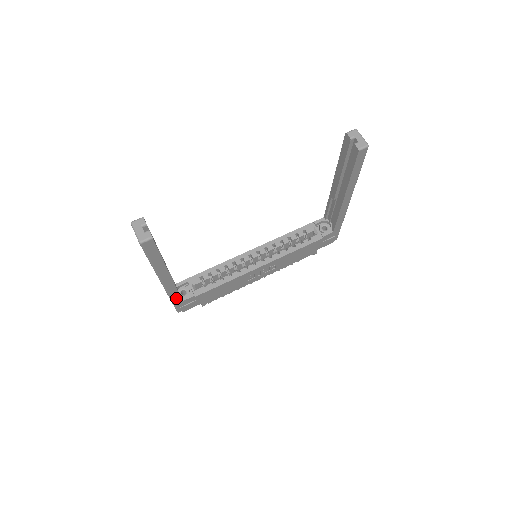
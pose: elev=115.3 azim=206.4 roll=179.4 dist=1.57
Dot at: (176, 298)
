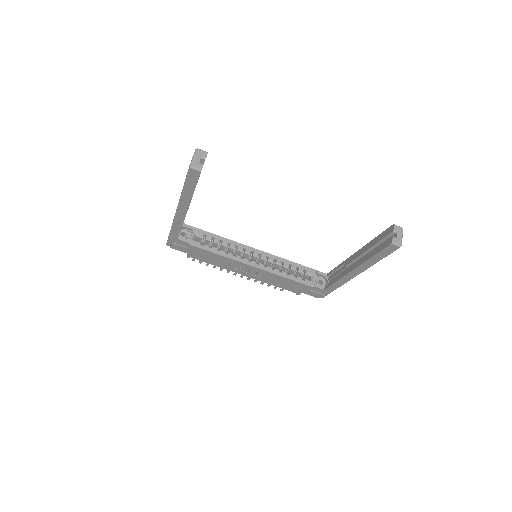
Dot at: (175, 232)
